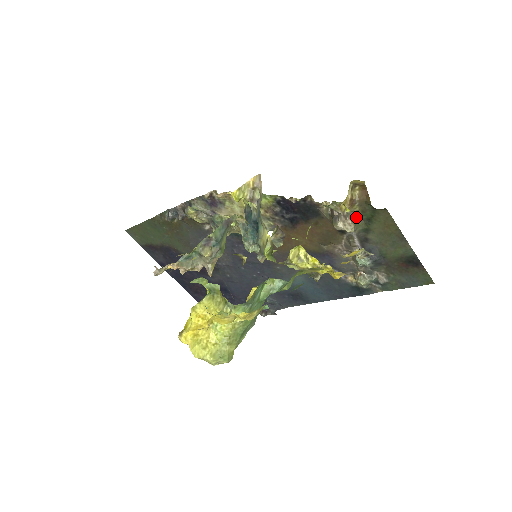
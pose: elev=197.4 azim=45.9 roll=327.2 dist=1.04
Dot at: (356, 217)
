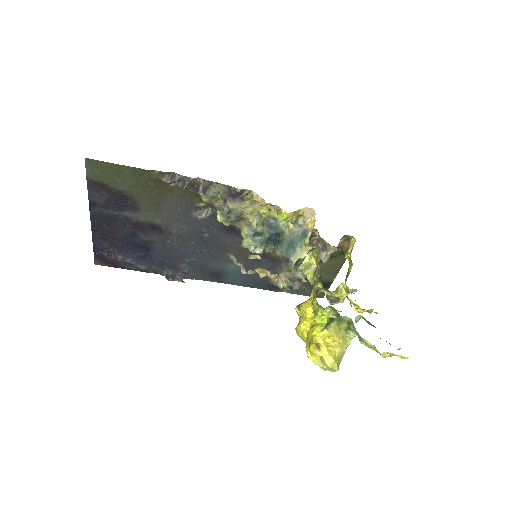
Dot at: occluded
